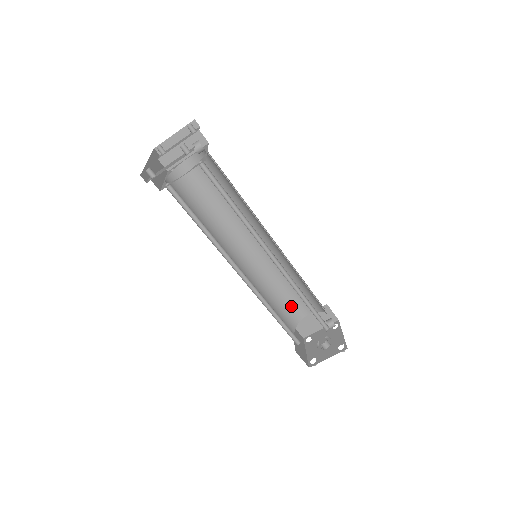
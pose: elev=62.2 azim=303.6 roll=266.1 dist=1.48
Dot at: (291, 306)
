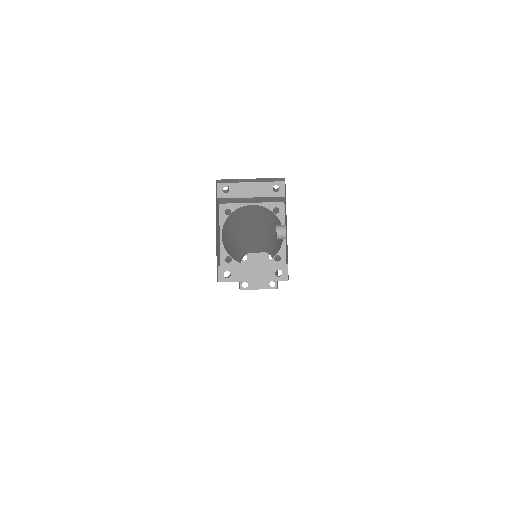
Dot at: (249, 249)
